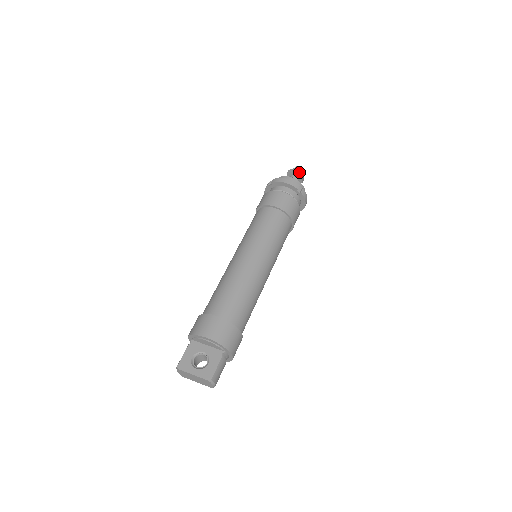
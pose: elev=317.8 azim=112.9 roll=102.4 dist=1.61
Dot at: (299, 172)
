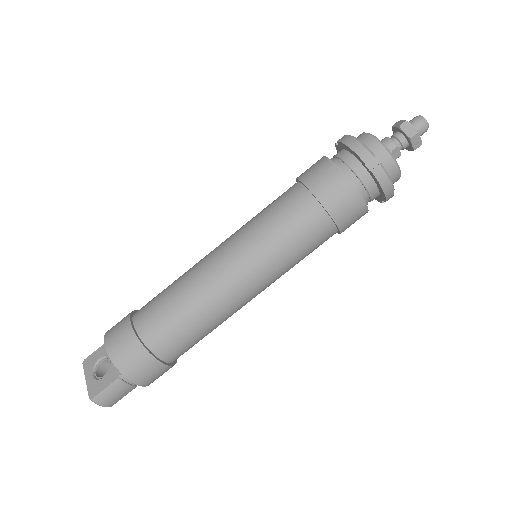
Dot at: (408, 129)
